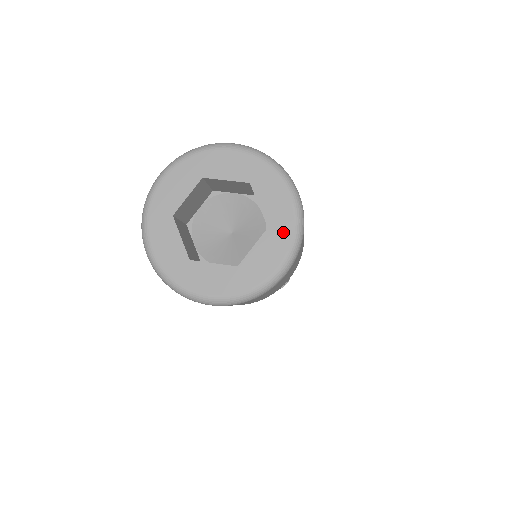
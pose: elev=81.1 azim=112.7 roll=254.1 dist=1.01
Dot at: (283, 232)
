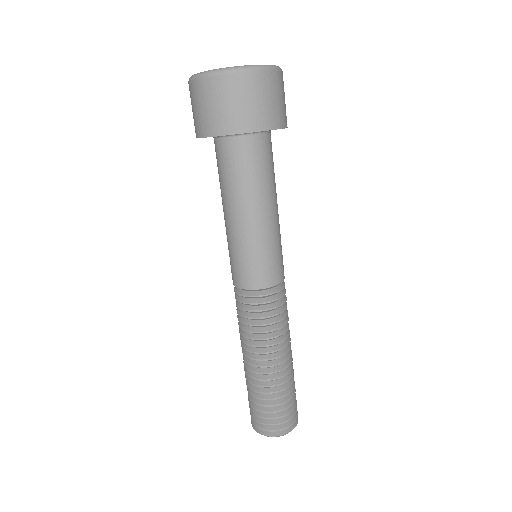
Dot at: occluded
